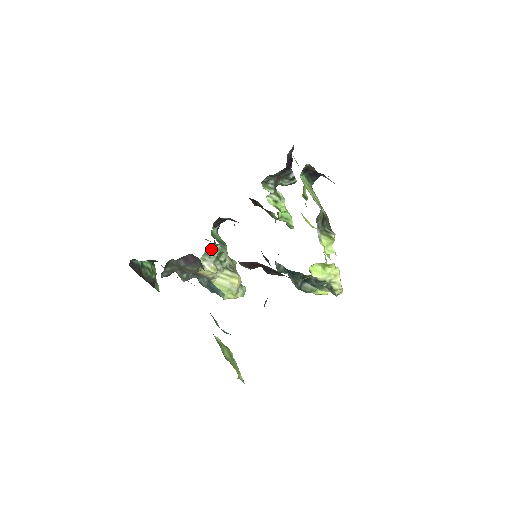
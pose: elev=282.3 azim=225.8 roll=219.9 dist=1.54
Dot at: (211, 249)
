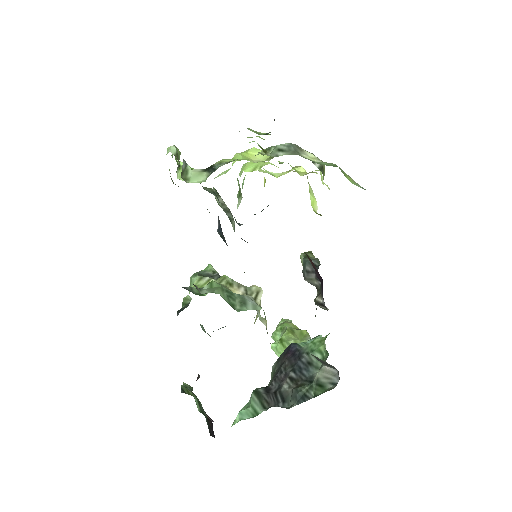
Dot at: occluded
